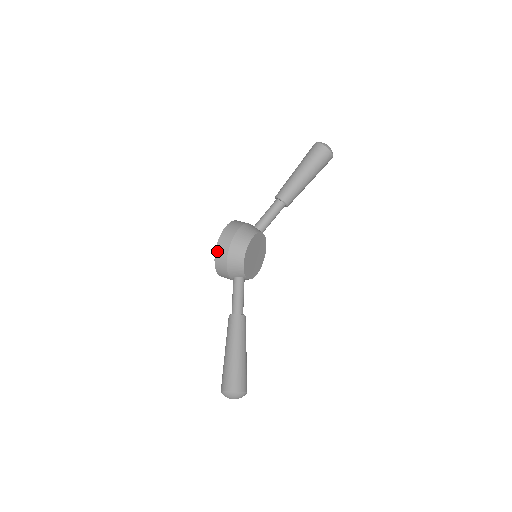
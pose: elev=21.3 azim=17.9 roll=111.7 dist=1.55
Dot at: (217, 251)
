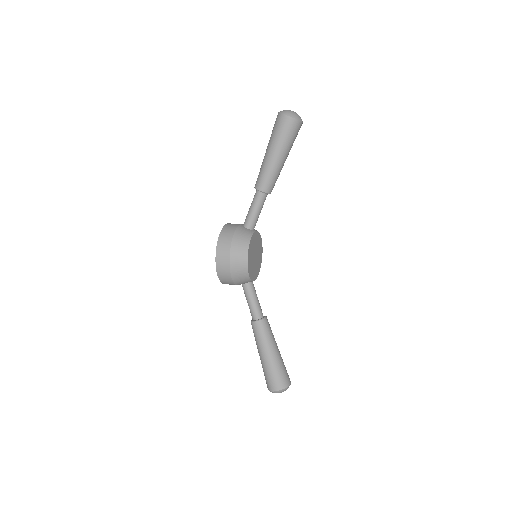
Dot at: (218, 271)
